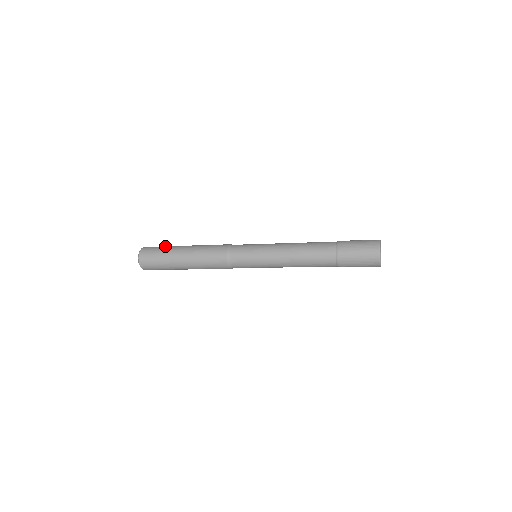
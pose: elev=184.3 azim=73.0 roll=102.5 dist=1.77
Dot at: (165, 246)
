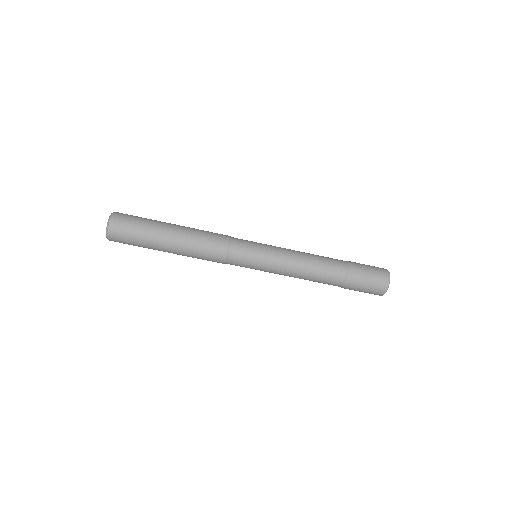
Dot at: occluded
